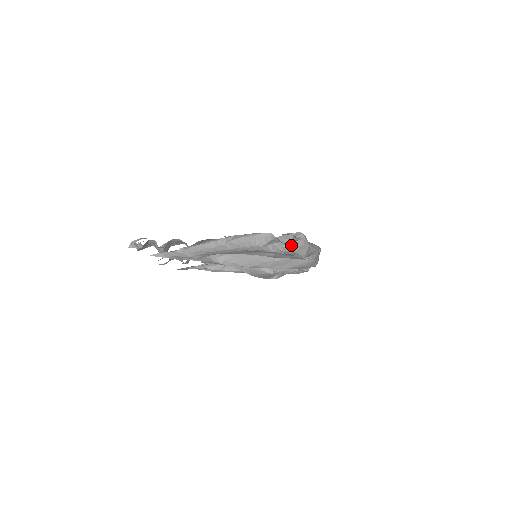
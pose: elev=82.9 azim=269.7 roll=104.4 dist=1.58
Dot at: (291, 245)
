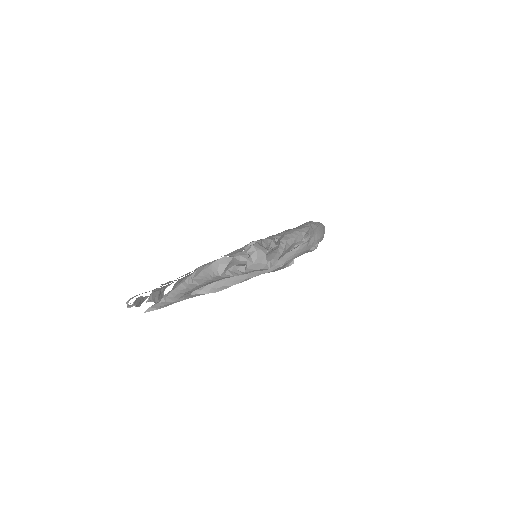
Dot at: occluded
